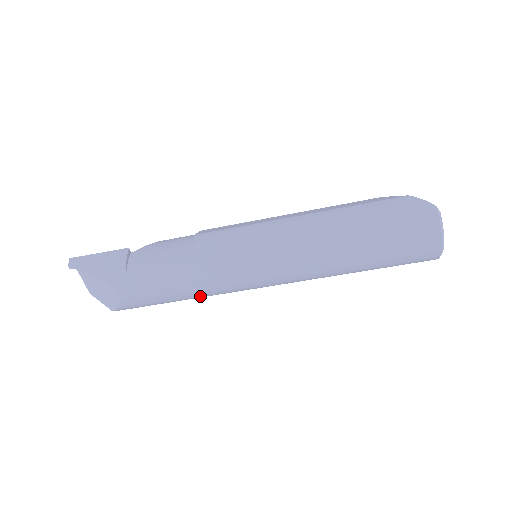
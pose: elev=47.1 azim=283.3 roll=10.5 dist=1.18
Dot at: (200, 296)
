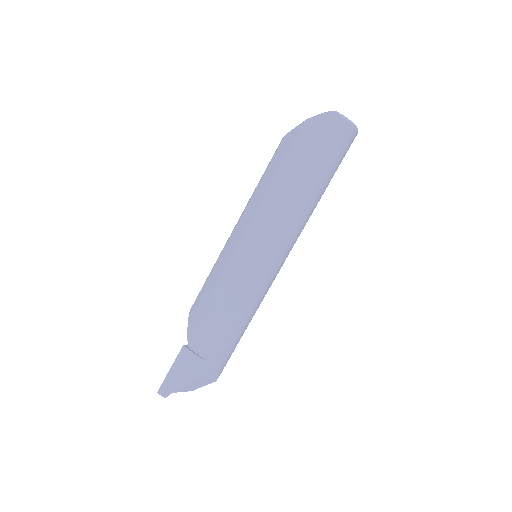
Dot at: (254, 314)
